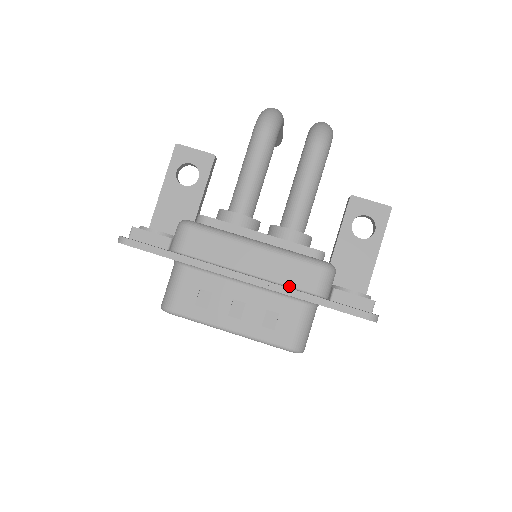
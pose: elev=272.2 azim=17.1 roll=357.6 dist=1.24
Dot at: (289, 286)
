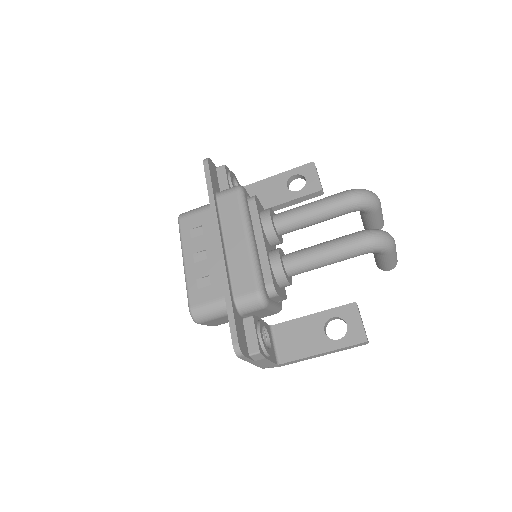
Dot at: (231, 277)
